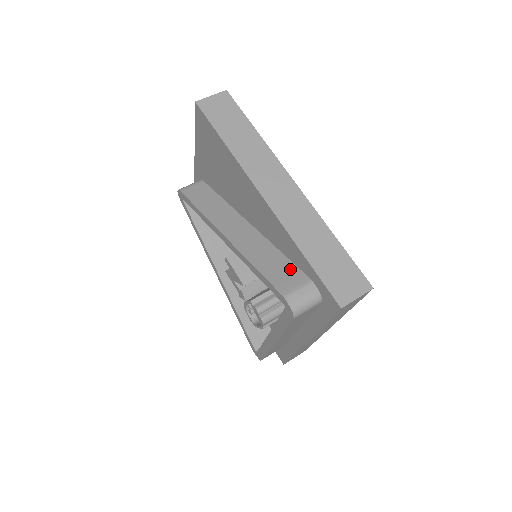
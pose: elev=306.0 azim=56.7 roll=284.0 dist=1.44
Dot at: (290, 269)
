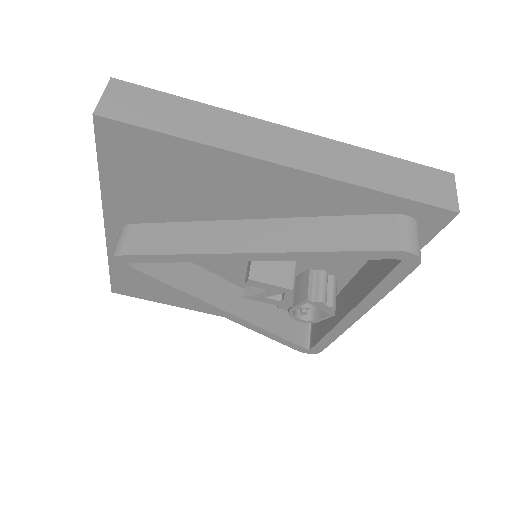
Dot at: (365, 222)
